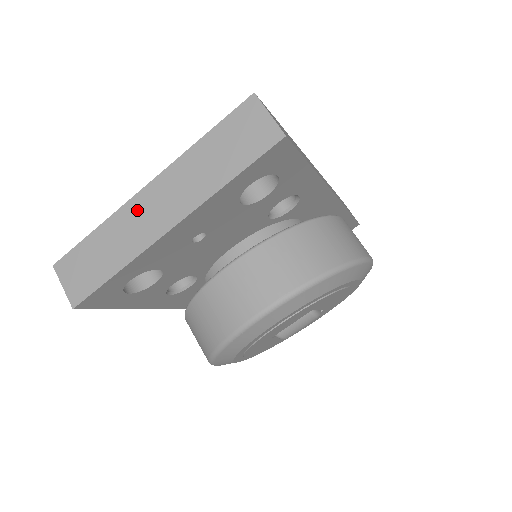
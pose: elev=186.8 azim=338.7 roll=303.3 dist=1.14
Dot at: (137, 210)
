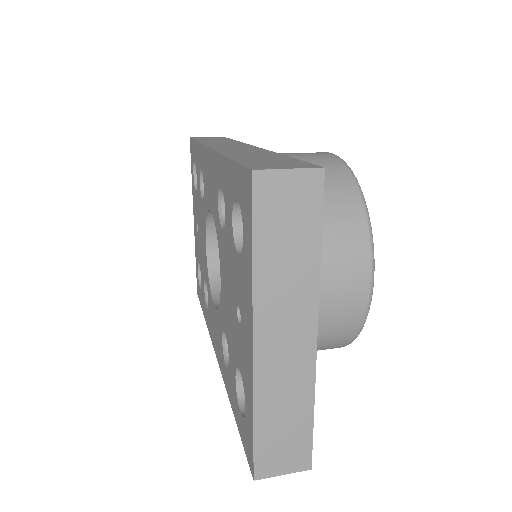
Dot at: (271, 365)
